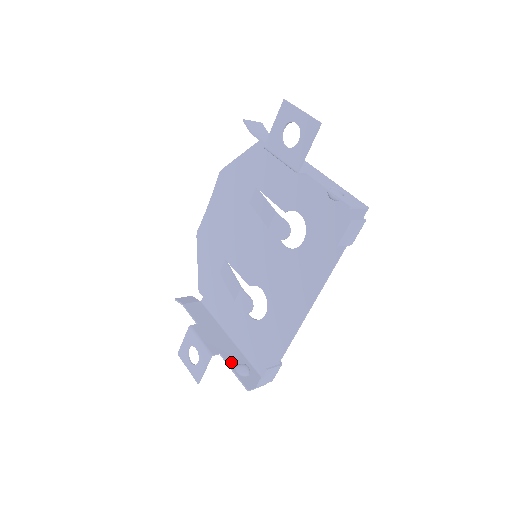
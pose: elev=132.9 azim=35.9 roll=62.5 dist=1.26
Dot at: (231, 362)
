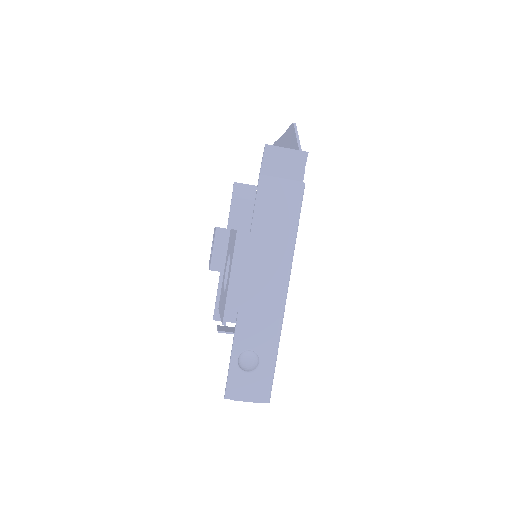
Dot at: occluded
